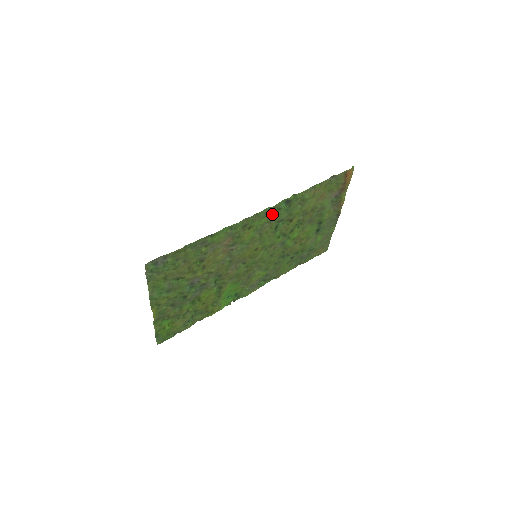
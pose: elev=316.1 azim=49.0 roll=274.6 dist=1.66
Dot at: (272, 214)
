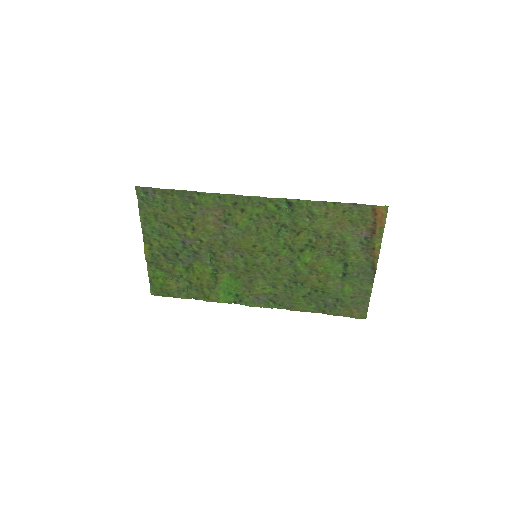
Dot at: (270, 209)
